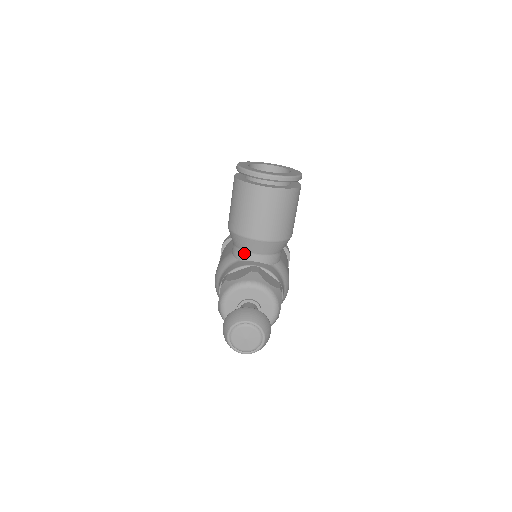
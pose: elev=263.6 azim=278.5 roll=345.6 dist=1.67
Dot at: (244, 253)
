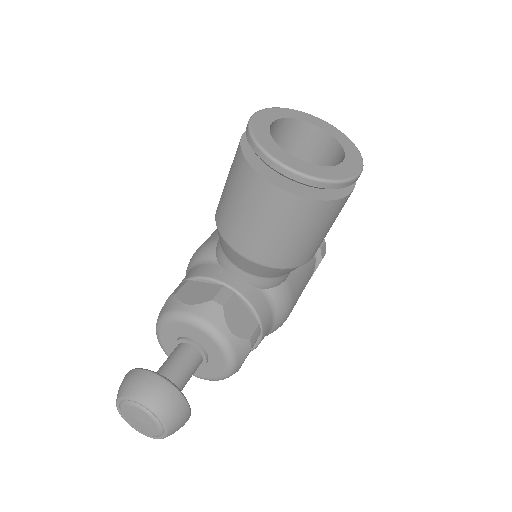
Dot at: (225, 258)
